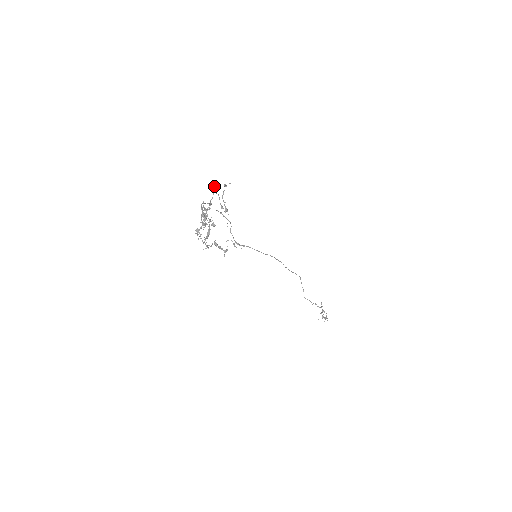
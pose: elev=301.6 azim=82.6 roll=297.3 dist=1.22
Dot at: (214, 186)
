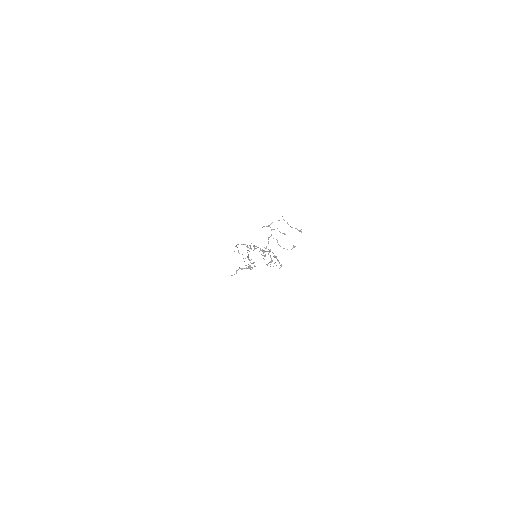
Dot at: (269, 226)
